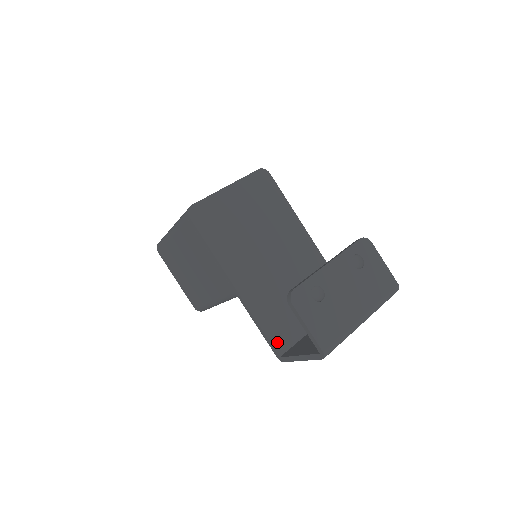
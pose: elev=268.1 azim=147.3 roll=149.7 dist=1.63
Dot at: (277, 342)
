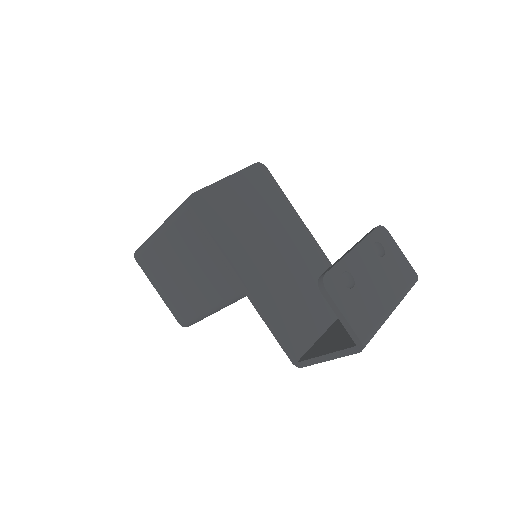
Dot at: (292, 346)
